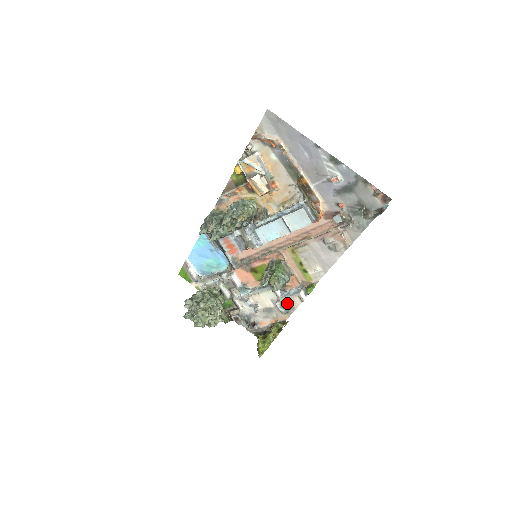
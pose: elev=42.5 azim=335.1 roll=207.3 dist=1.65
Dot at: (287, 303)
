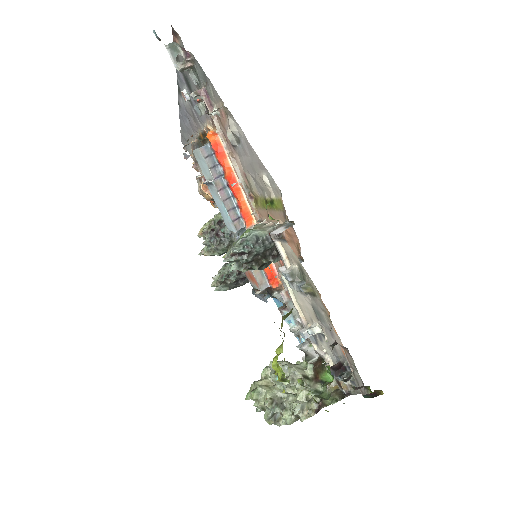
Dot at: (290, 269)
